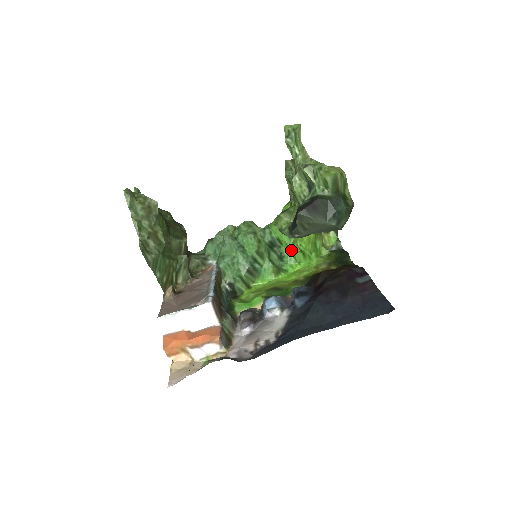
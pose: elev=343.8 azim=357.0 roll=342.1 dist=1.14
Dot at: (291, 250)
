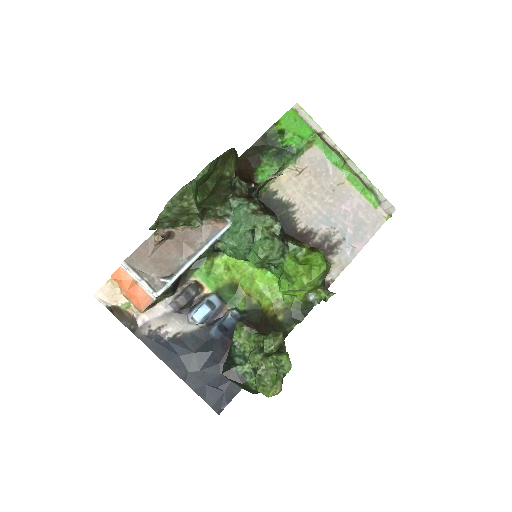
Dot at: (280, 279)
